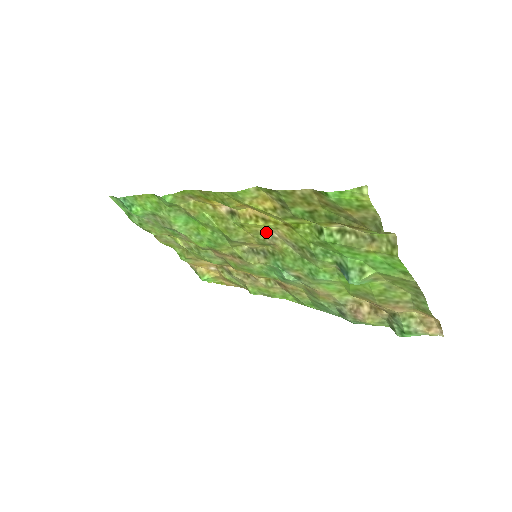
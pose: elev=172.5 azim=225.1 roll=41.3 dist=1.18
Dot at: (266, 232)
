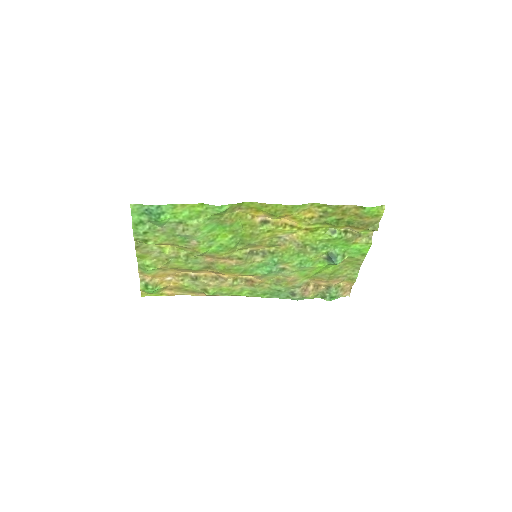
Dot at: (282, 236)
